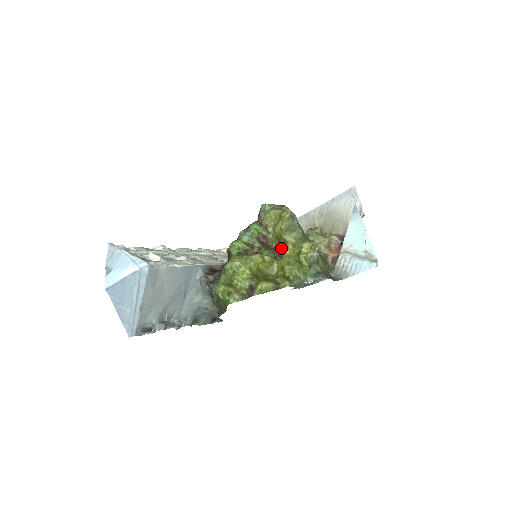
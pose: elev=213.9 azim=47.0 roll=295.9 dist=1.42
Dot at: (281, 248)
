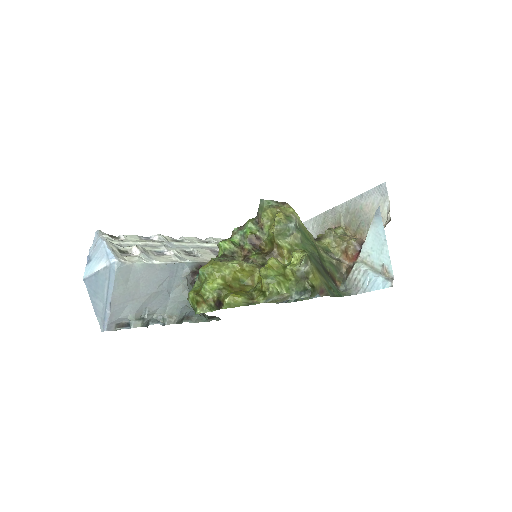
Dot at: (273, 253)
